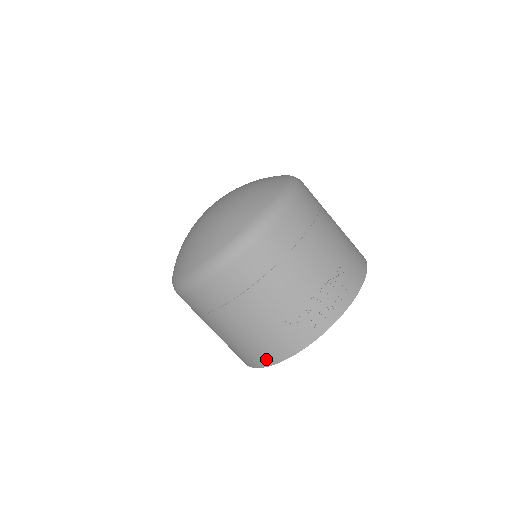
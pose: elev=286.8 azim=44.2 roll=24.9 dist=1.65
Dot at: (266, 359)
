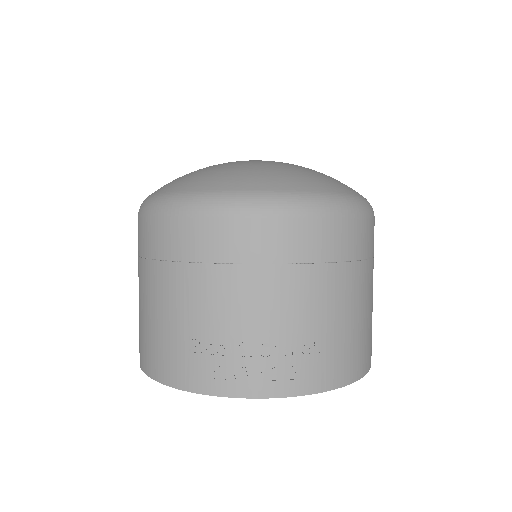
Dot at: (148, 363)
